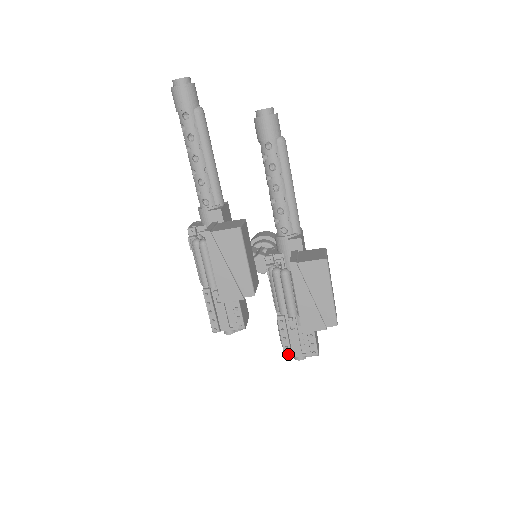
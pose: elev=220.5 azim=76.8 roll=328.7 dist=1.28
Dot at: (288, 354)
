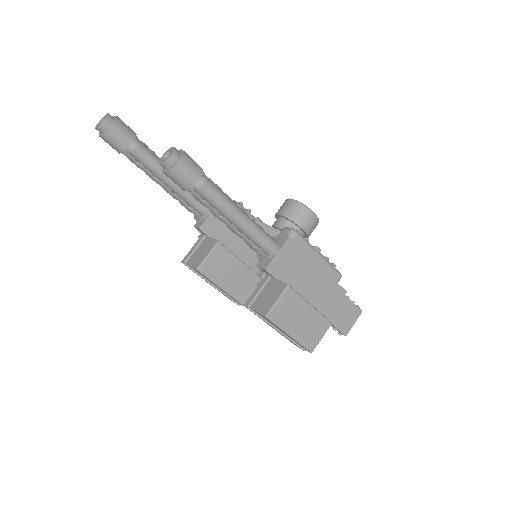
Dot at: occluded
